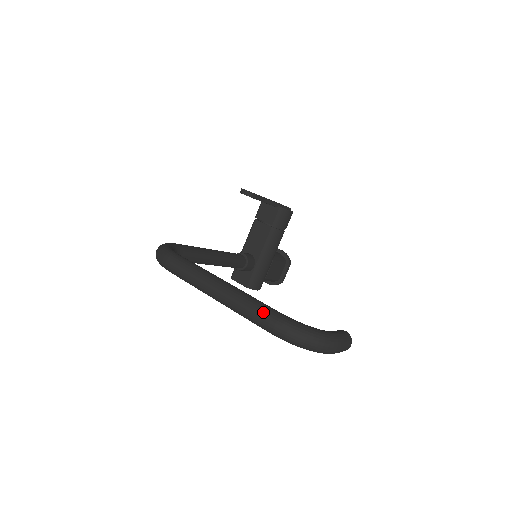
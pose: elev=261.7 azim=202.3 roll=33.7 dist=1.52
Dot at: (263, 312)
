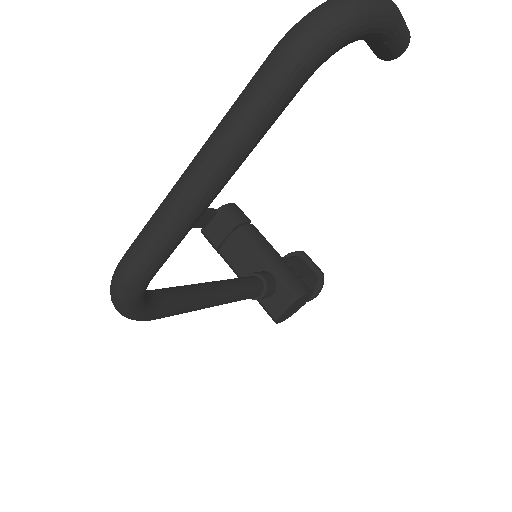
Dot at: (256, 74)
